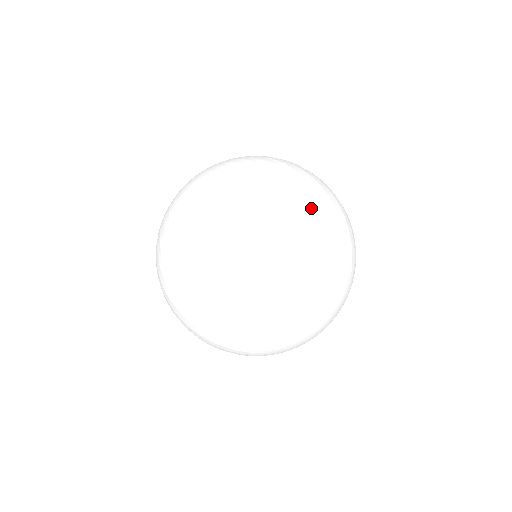
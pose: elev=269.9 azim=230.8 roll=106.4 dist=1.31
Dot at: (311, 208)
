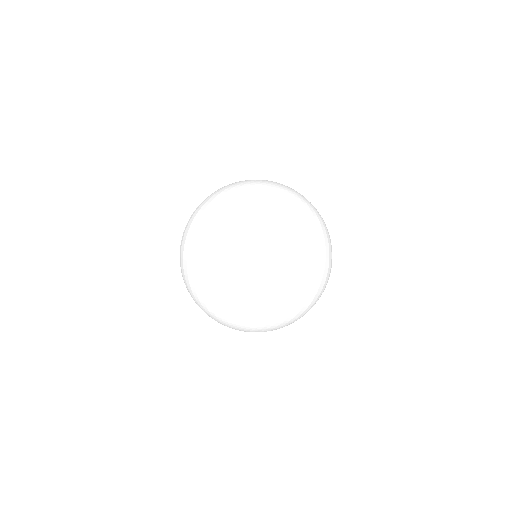
Dot at: (308, 289)
